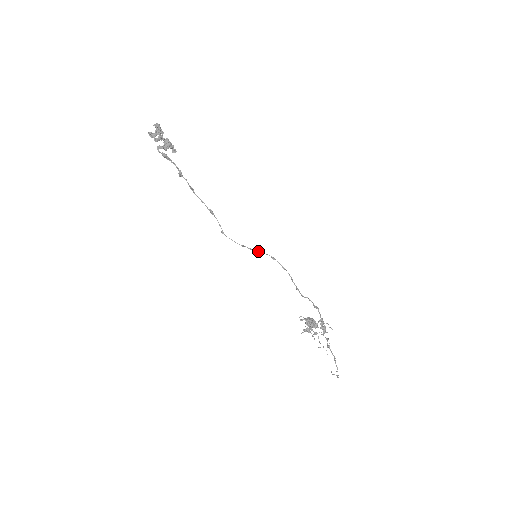
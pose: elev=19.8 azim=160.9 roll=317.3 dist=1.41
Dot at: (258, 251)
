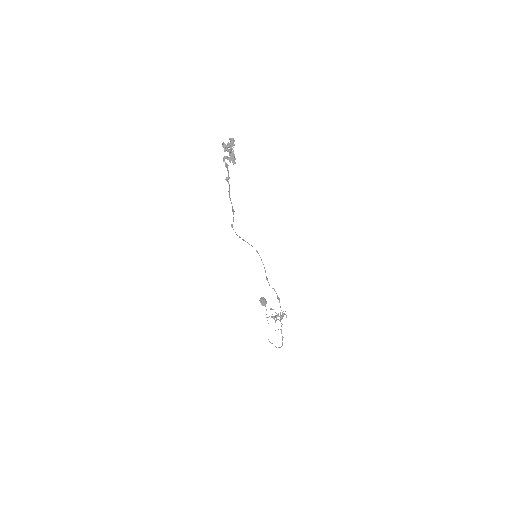
Dot at: (248, 243)
